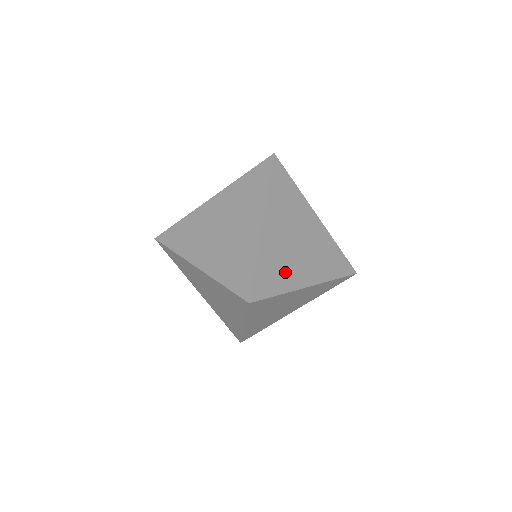
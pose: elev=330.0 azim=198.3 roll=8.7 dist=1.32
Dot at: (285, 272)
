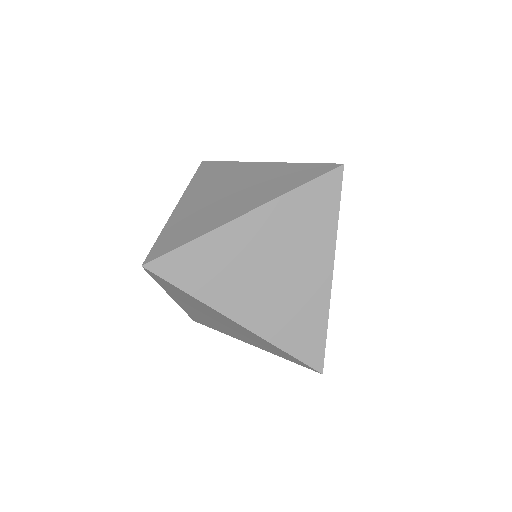
Dot at: (220, 282)
